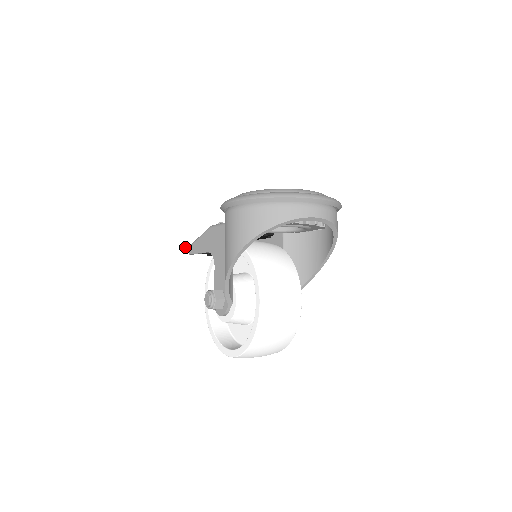
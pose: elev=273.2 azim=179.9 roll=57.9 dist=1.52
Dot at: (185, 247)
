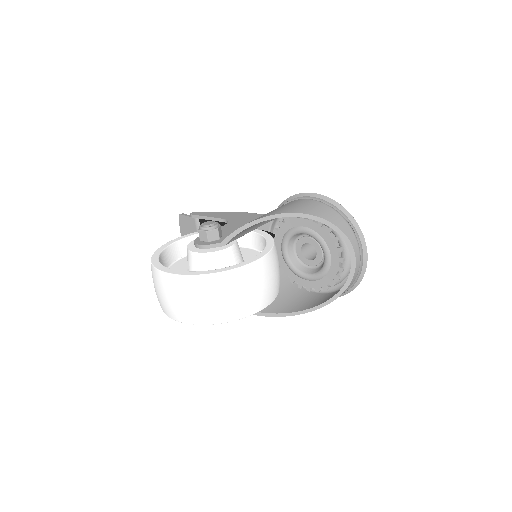
Dot at: occluded
